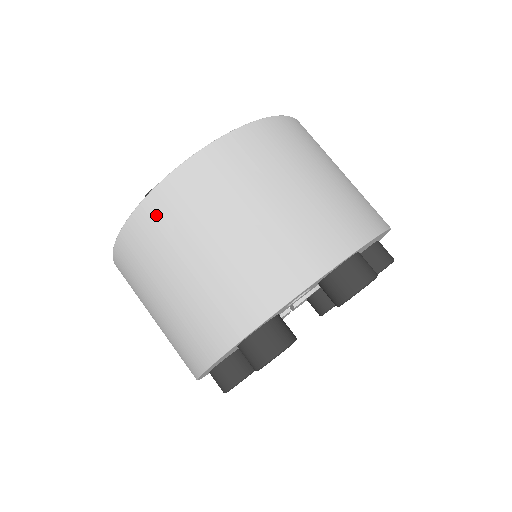
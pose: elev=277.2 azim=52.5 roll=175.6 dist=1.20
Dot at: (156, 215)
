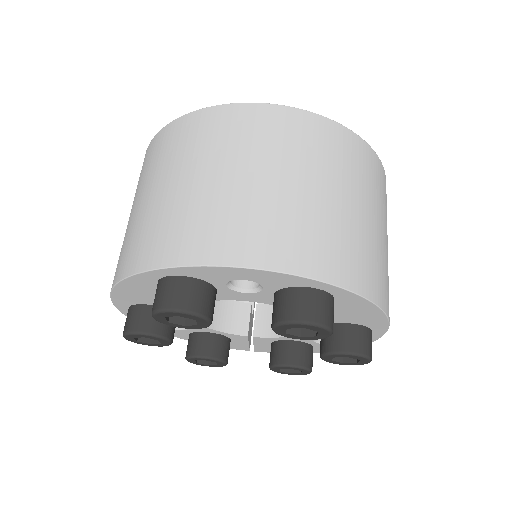
Dot at: (195, 126)
